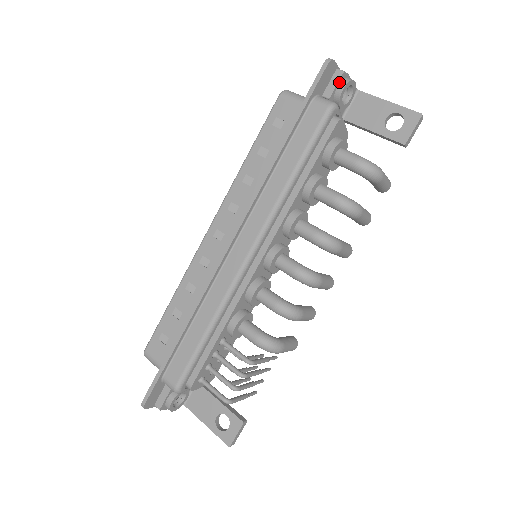
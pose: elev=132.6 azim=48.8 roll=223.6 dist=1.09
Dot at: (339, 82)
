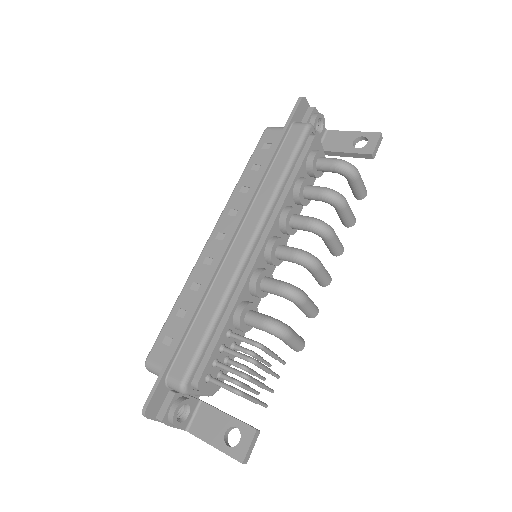
Dot at: (312, 114)
